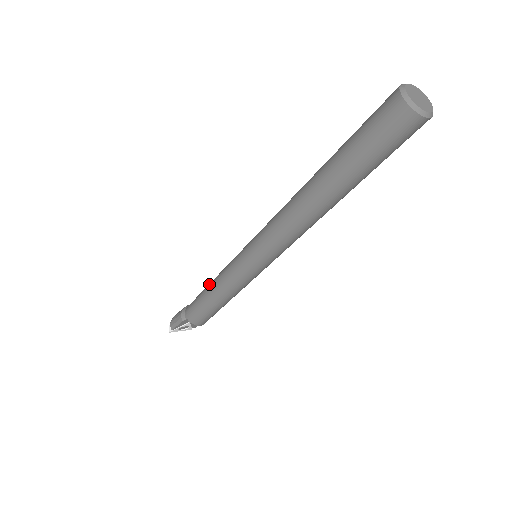
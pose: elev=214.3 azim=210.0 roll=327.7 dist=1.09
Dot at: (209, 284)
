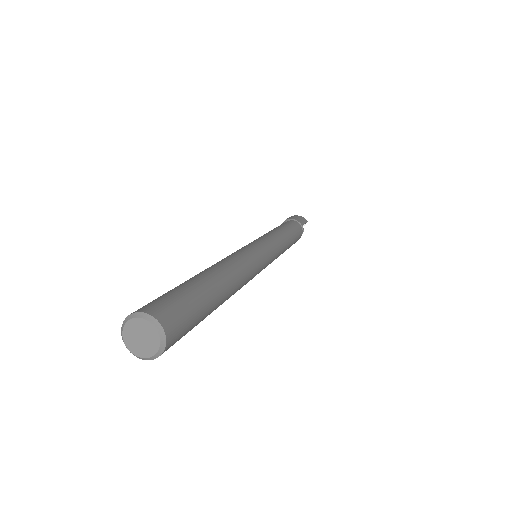
Dot at: occluded
